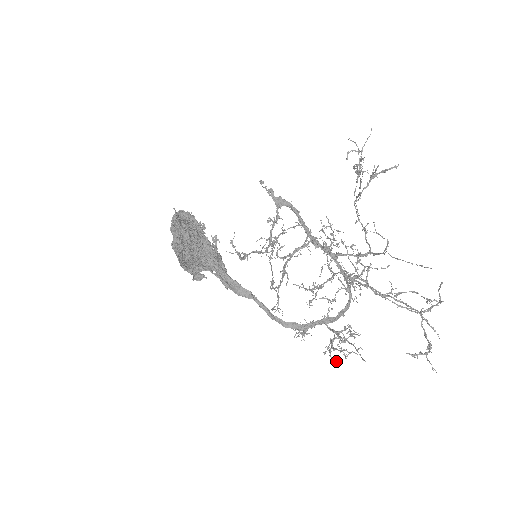
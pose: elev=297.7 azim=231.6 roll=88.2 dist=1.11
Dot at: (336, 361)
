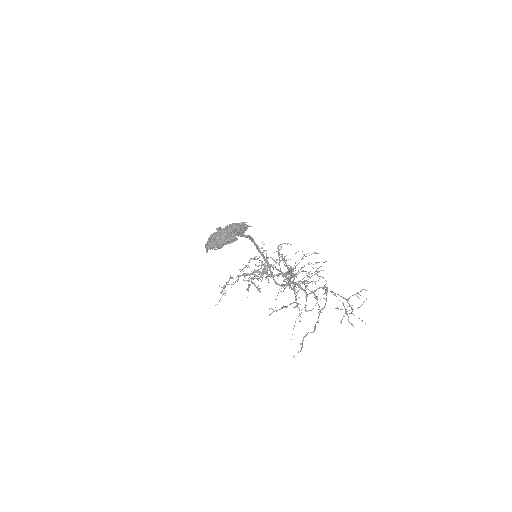
Dot at: (245, 281)
